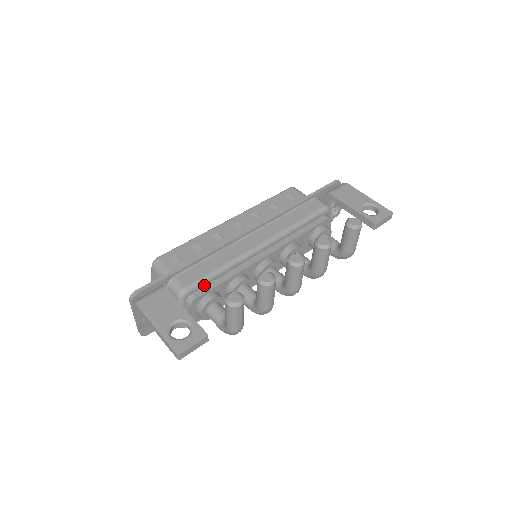
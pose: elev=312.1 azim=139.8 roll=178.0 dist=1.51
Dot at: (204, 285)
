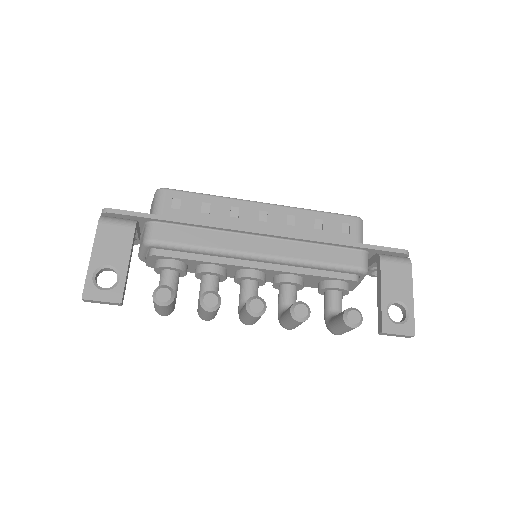
Dot at: (174, 250)
